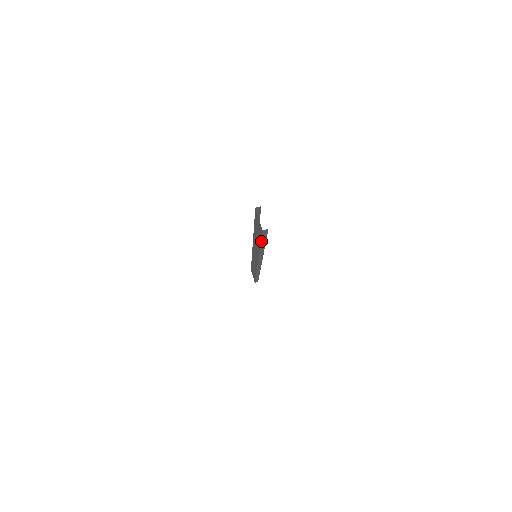
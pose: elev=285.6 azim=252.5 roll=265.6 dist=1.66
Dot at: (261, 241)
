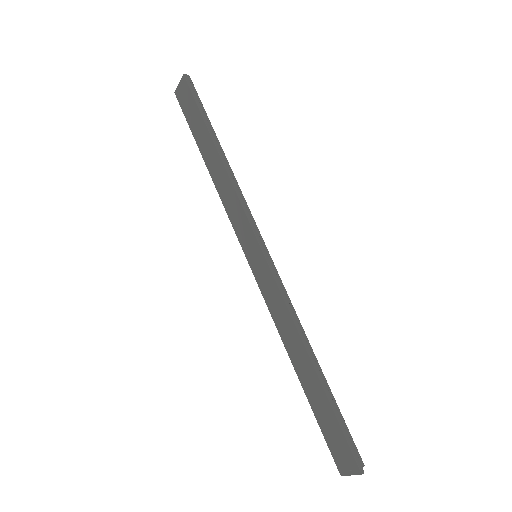
Dot at: (201, 115)
